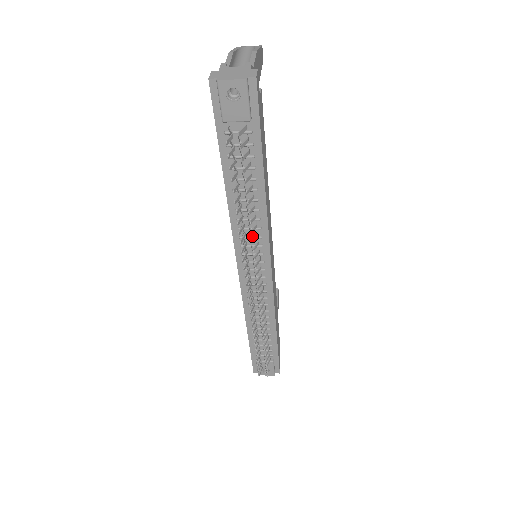
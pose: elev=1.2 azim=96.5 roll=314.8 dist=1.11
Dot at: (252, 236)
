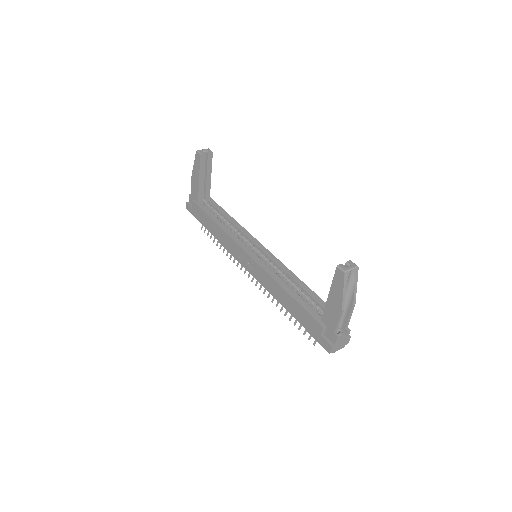
Dot at: occluded
